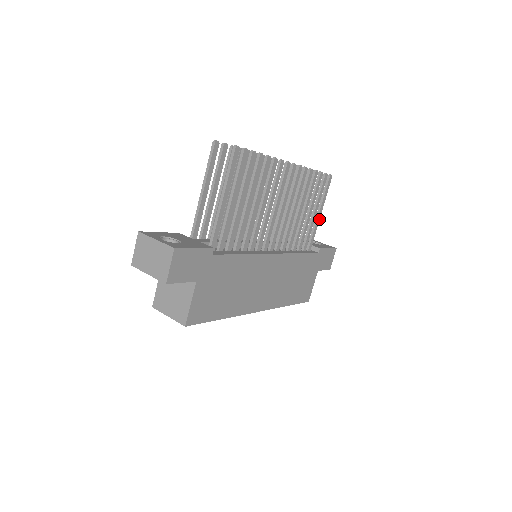
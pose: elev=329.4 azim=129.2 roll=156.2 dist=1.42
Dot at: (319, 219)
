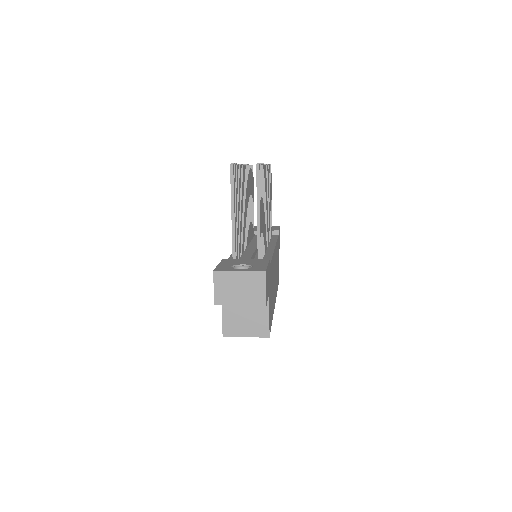
Dot at: (271, 206)
